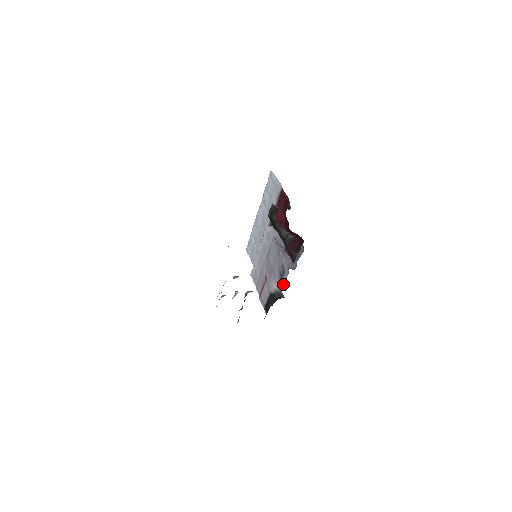
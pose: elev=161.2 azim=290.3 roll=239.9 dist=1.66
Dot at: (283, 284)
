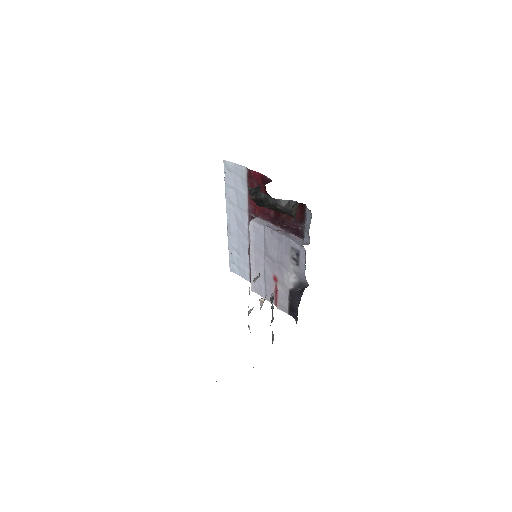
Dot at: (303, 268)
